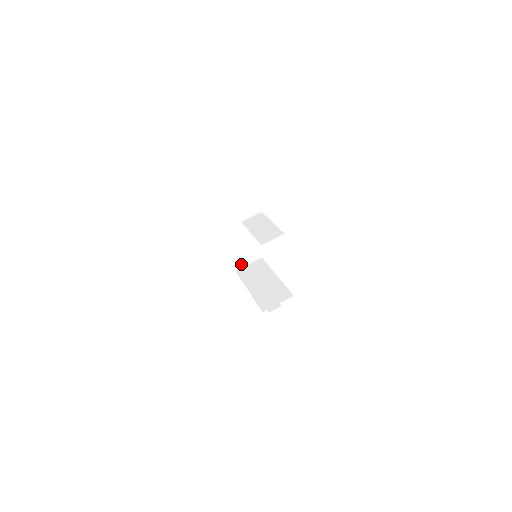
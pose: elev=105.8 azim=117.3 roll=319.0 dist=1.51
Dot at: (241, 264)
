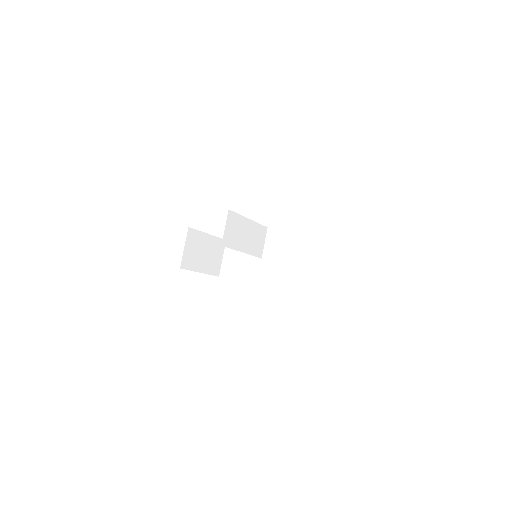
Dot at: (218, 266)
